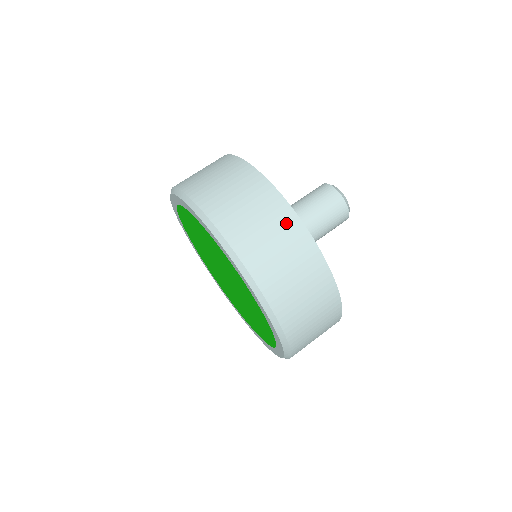
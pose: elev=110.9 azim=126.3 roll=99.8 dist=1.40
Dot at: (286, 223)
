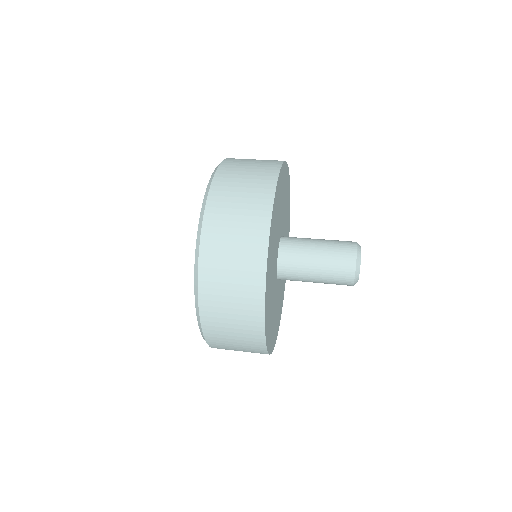
Dot at: (271, 162)
